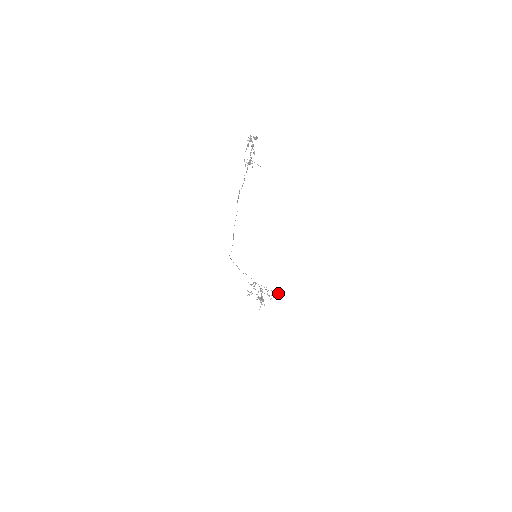
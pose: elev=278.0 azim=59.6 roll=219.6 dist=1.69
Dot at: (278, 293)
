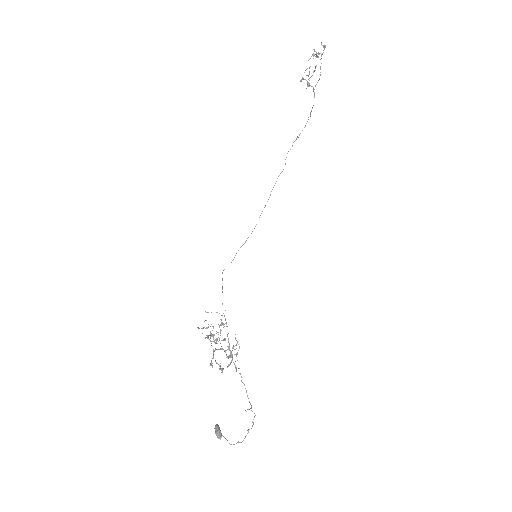
Dot at: occluded
